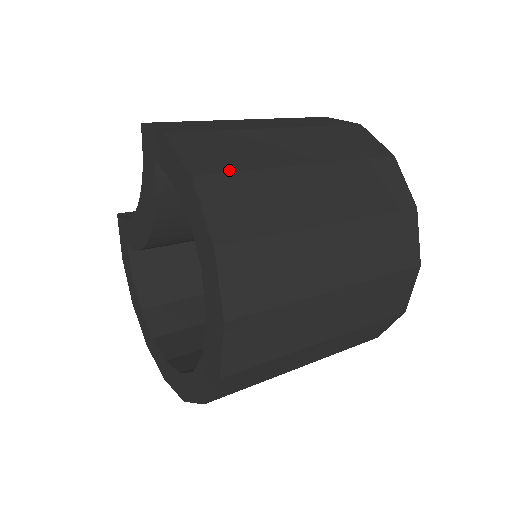
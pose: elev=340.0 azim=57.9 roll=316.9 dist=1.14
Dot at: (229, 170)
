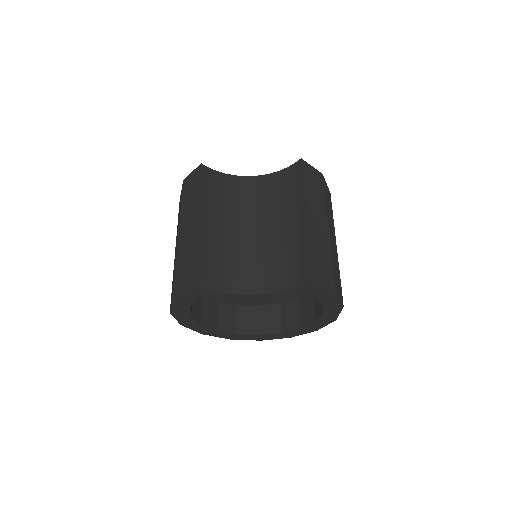
Dot at: (341, 287)
